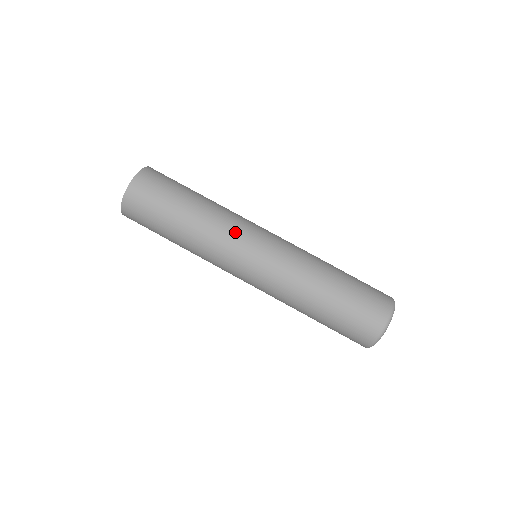
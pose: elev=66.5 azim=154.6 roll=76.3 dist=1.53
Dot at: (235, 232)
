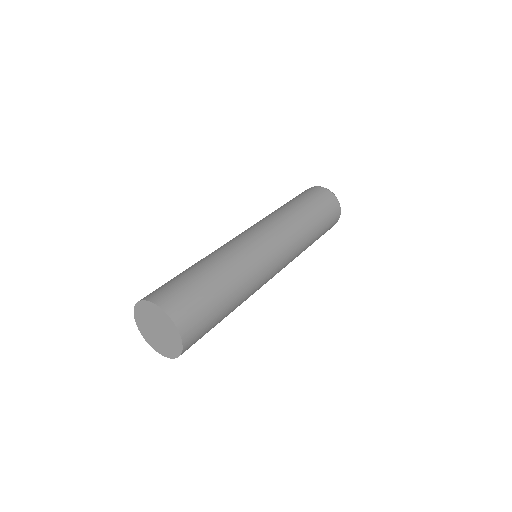
Dot at: (262, 284)
